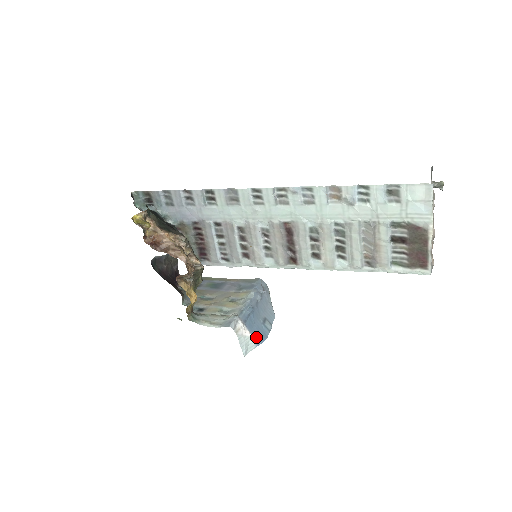
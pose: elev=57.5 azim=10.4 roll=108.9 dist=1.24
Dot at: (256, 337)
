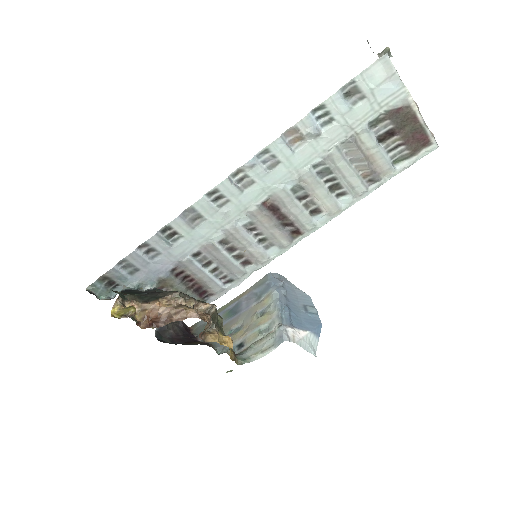
Dot at: (312, 330)
